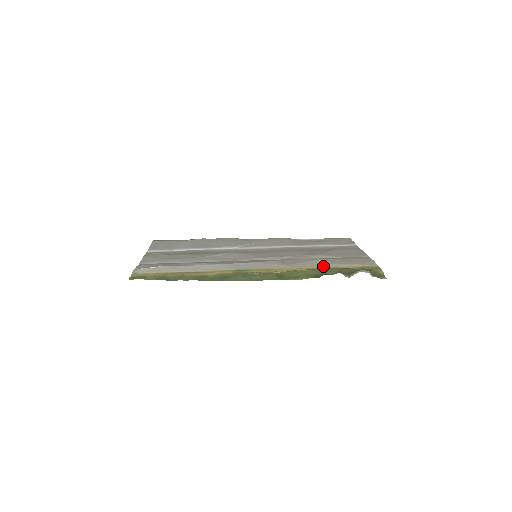
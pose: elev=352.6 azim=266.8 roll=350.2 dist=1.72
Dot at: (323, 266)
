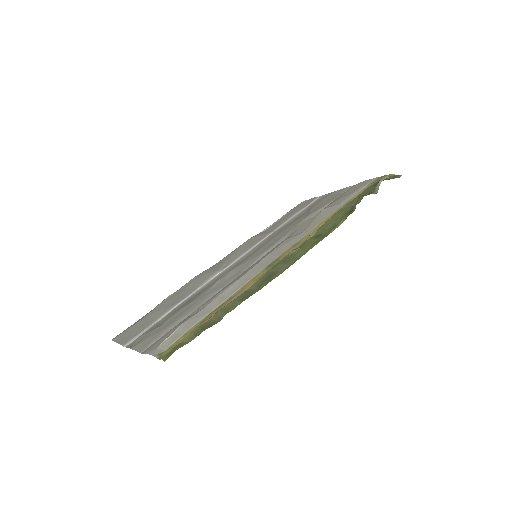
Dot at: (337, 208)
